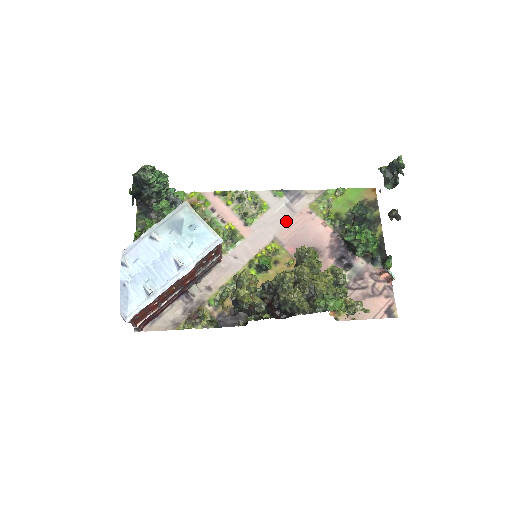
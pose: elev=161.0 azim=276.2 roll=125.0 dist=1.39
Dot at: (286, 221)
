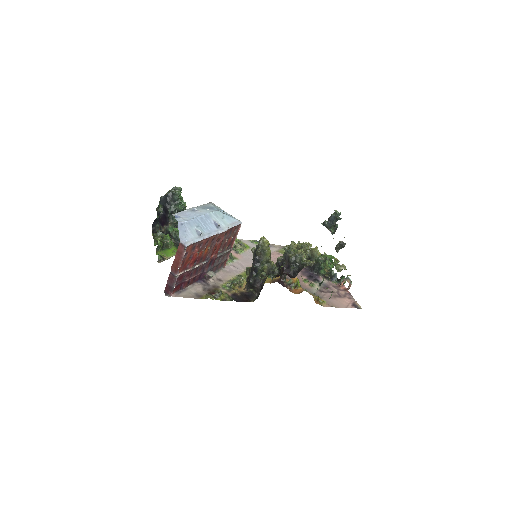
Dot at: occluded
